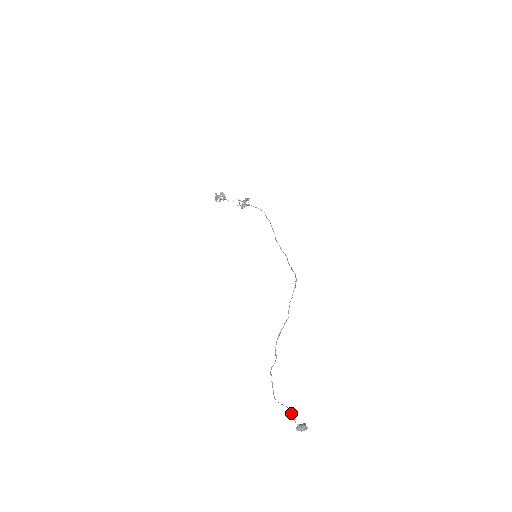
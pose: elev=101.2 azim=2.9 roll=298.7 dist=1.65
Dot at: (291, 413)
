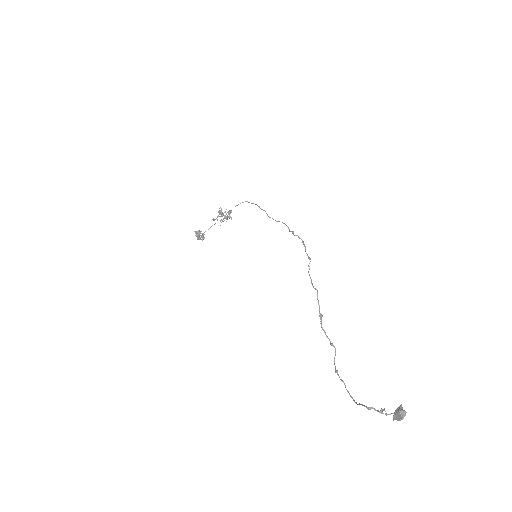
Dot at: (371, 408)
